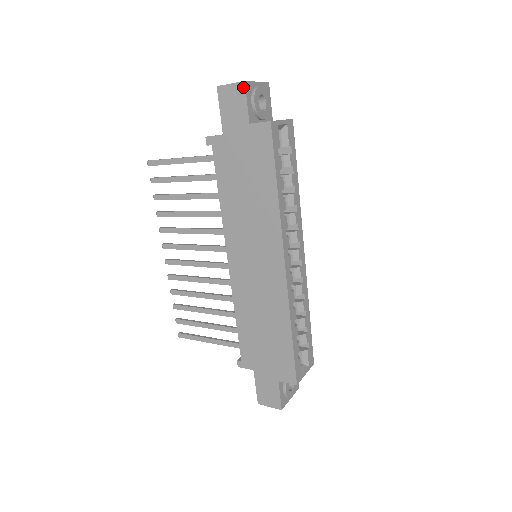
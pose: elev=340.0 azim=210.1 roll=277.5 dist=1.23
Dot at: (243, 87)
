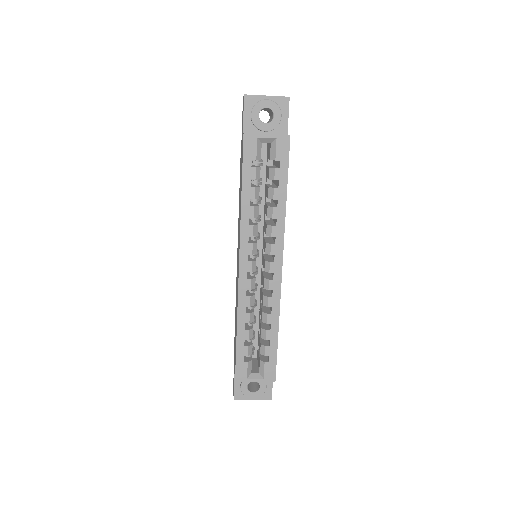
Dot at: (244, 100)
